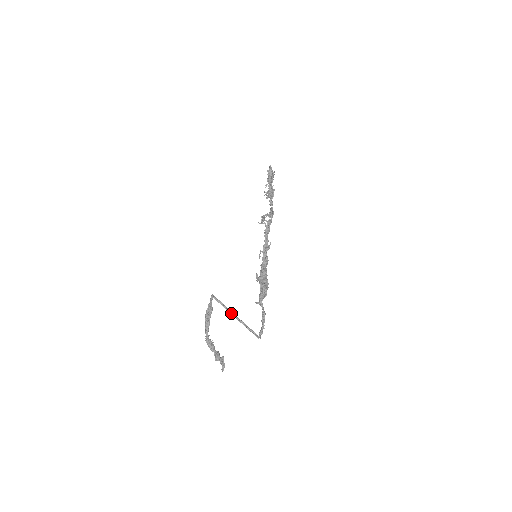
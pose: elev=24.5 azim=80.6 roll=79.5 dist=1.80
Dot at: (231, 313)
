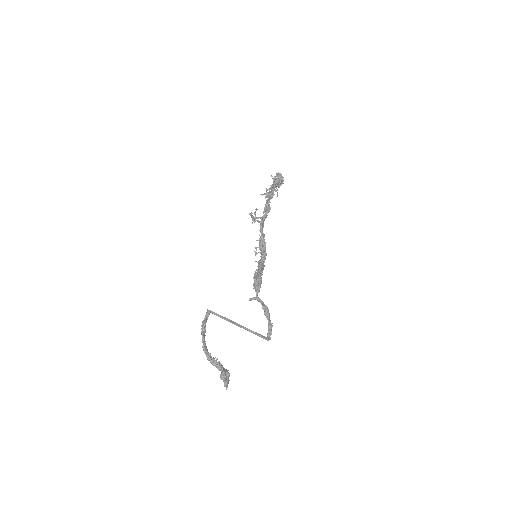
Dot at: (231, 322)
